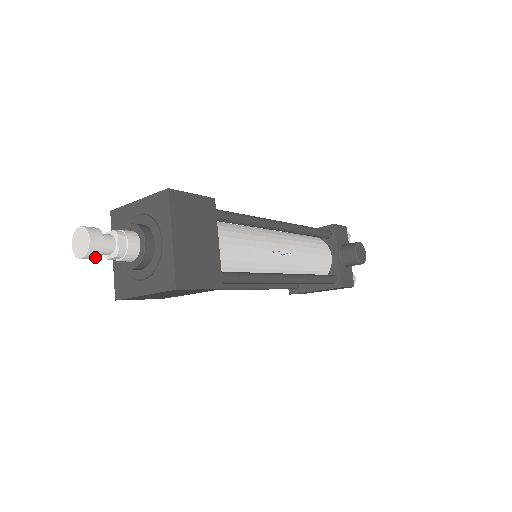
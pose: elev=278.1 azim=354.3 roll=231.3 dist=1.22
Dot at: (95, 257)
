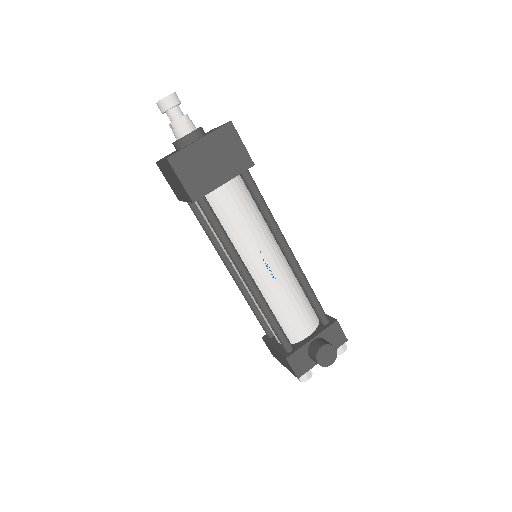
Dot at: (162, 110)
